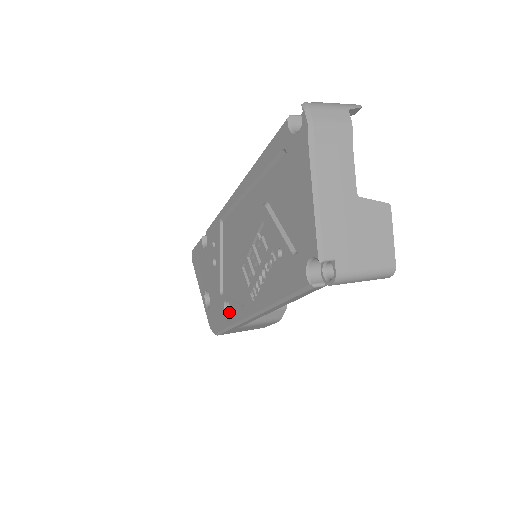
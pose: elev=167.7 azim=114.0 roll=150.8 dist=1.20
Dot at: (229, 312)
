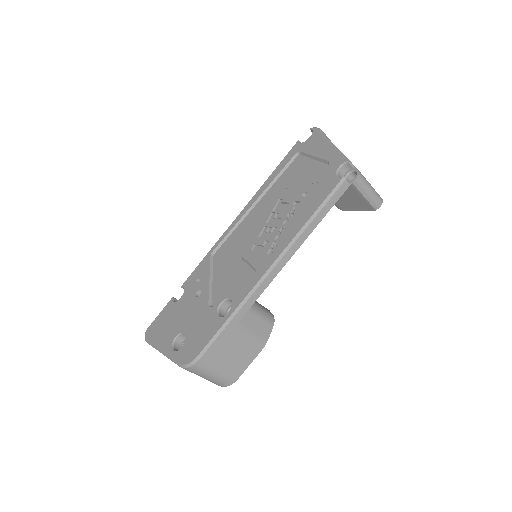
Dot at: occluded
